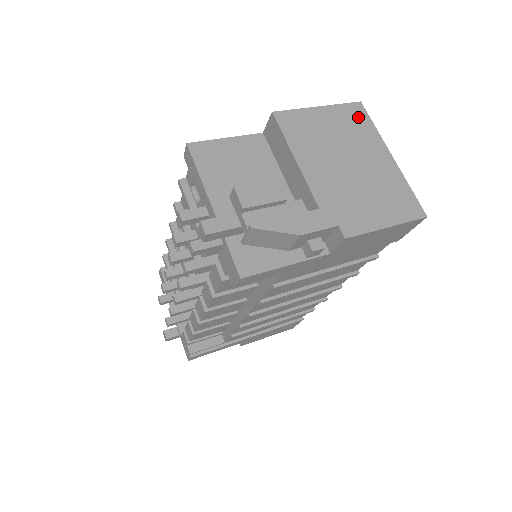
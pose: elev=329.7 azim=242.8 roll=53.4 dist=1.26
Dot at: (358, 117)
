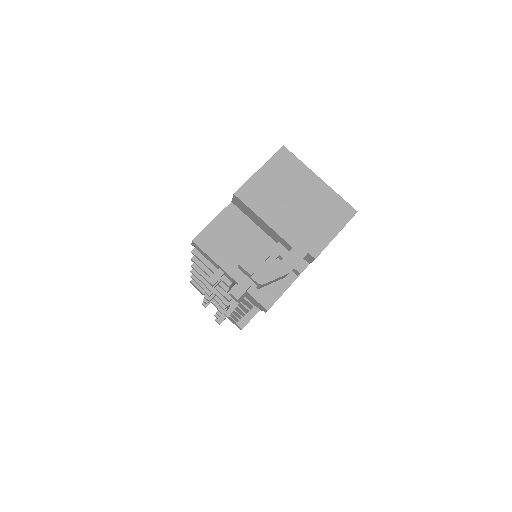
Dot at: (287, 160)
